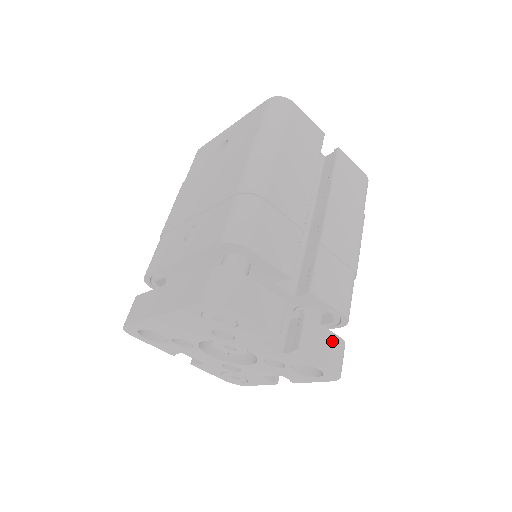
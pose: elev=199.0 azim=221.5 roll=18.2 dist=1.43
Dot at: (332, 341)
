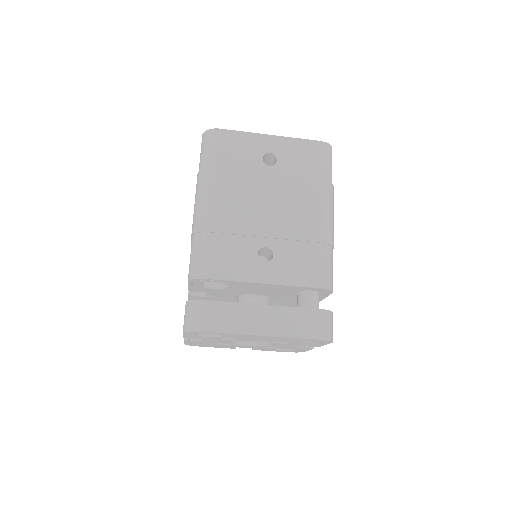
Dot at: occluded
